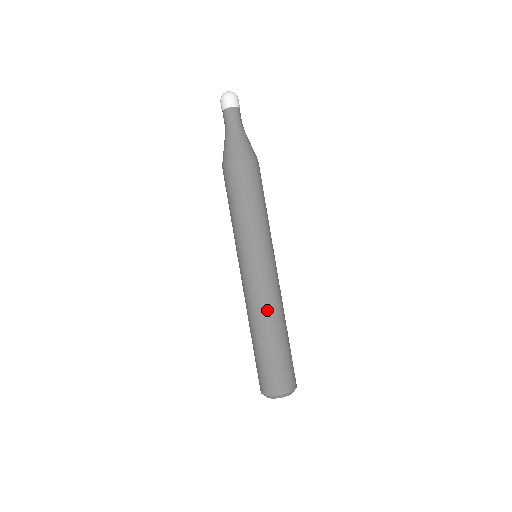
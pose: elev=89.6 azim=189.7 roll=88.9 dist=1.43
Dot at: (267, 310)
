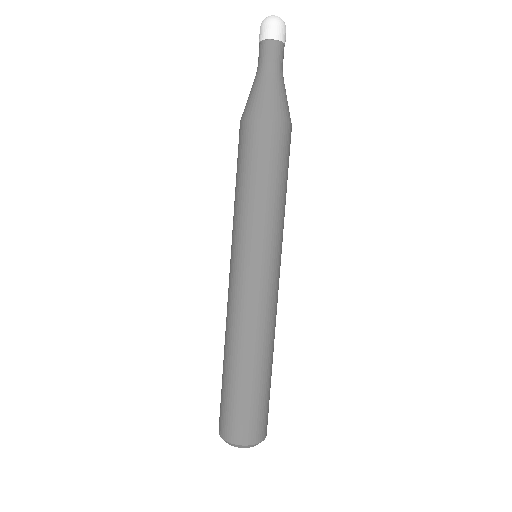
Dot at: (256, 334)
